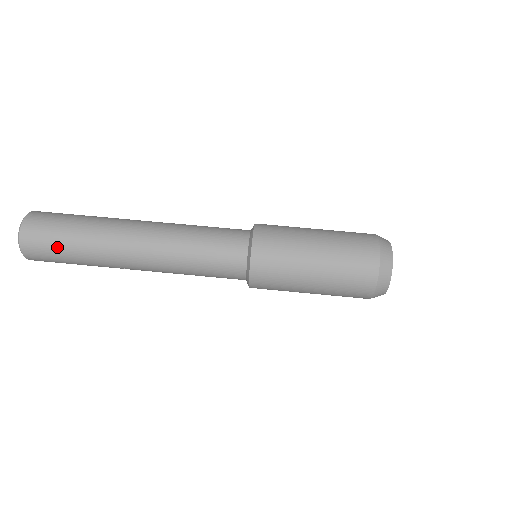
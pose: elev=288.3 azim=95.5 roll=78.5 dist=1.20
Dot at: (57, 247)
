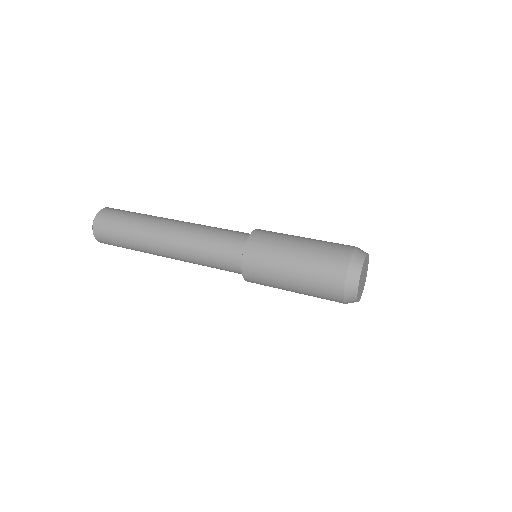
Dot at: (115, 238)
